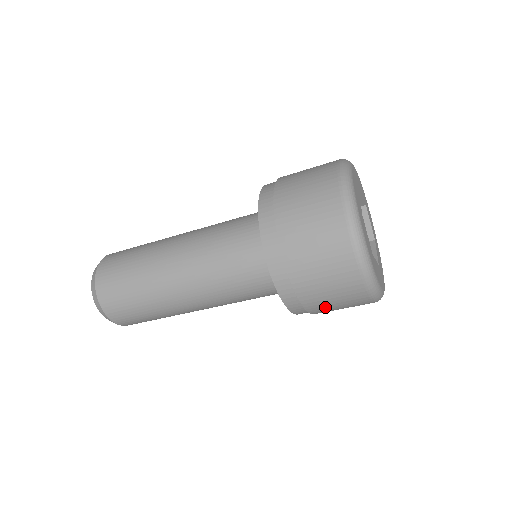
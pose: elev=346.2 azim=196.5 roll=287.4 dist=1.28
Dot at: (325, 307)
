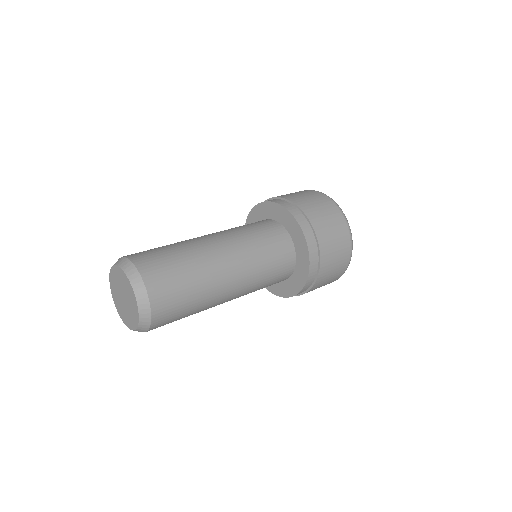
Dot at: occluded
